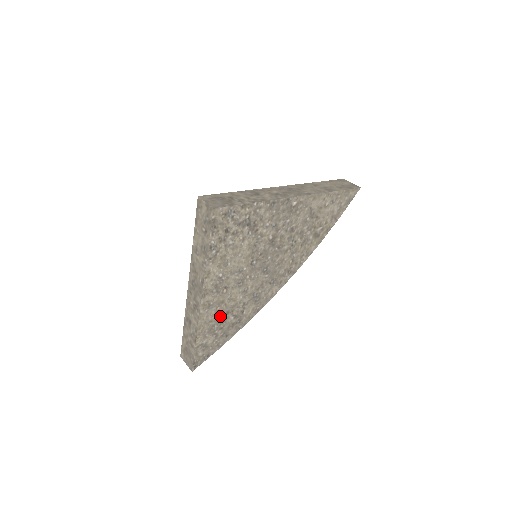
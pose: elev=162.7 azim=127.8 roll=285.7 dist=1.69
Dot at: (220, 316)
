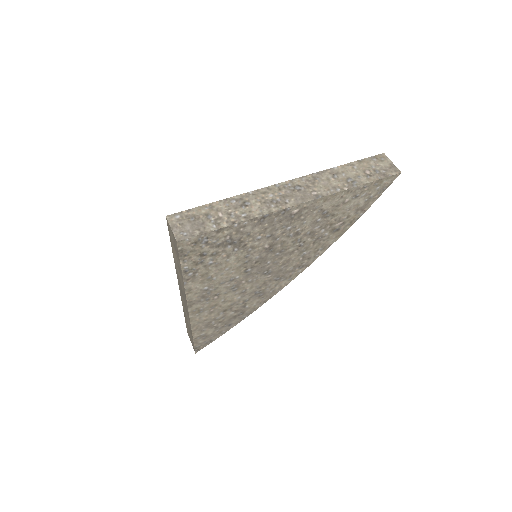
Dot at: (216, 314)
